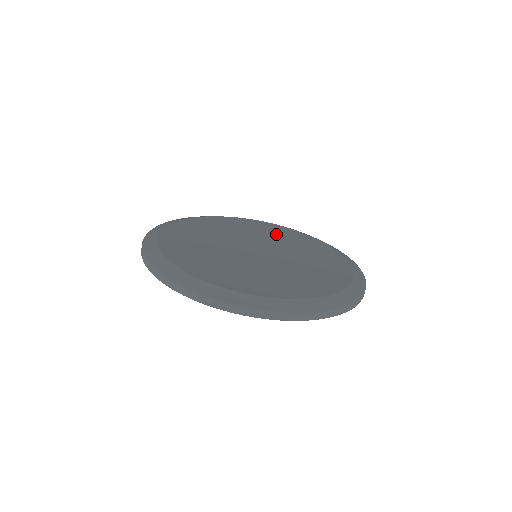
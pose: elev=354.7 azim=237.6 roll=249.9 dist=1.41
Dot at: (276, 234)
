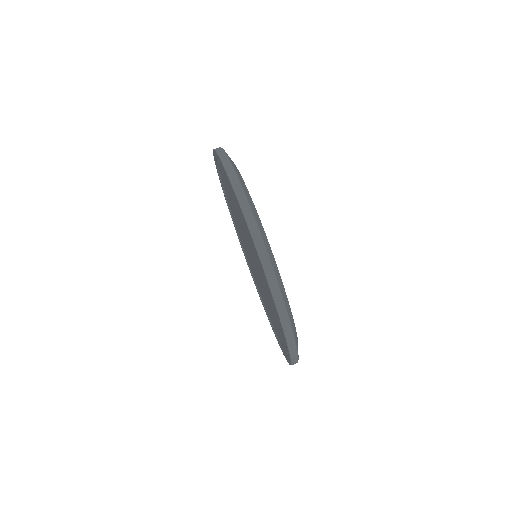
Dot at: occluded
